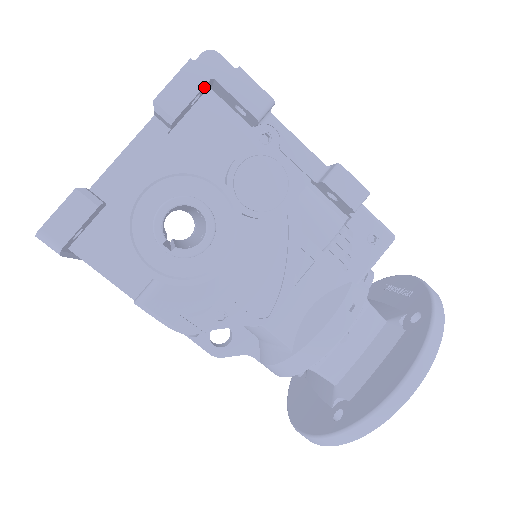
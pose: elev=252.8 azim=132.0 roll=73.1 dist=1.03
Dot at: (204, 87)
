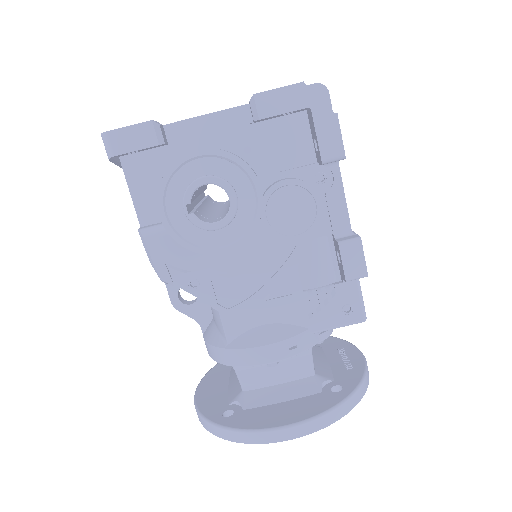
Dot at: (300, 109)
